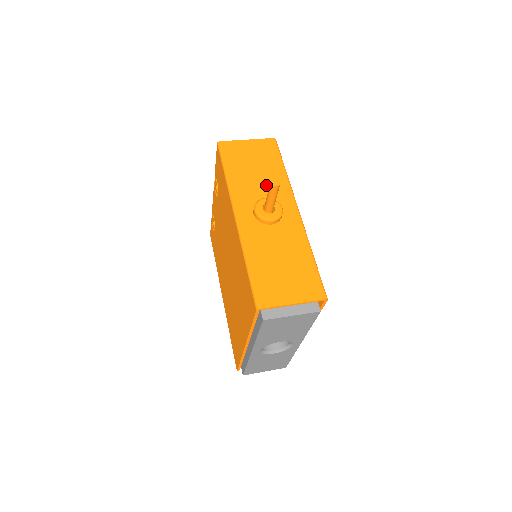
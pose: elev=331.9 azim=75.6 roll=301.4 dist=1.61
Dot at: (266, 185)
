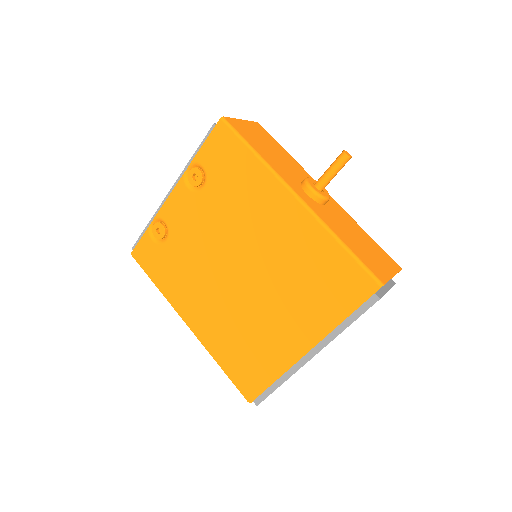
Dot at: (291, 166)
